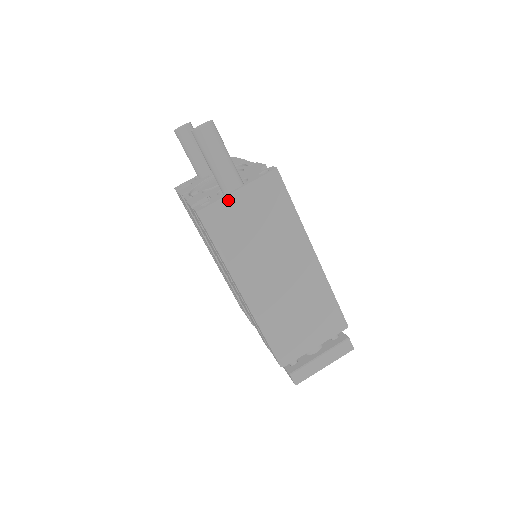
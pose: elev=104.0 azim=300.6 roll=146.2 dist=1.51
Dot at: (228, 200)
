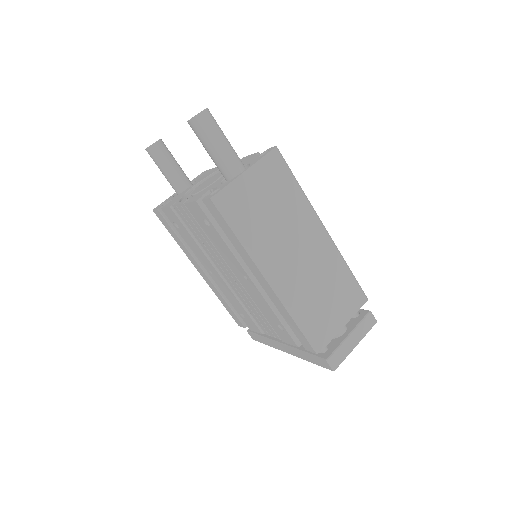
Dot at: (239, 182)
